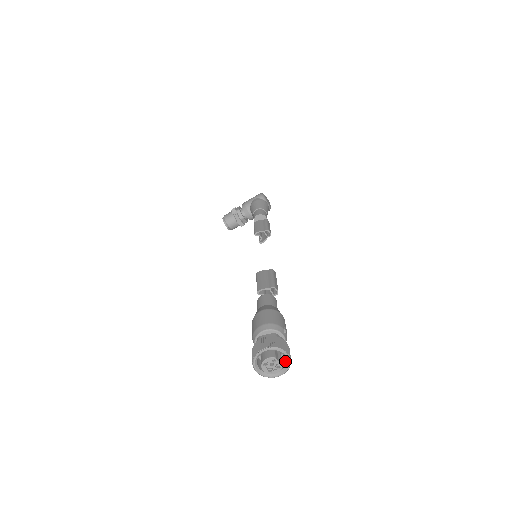
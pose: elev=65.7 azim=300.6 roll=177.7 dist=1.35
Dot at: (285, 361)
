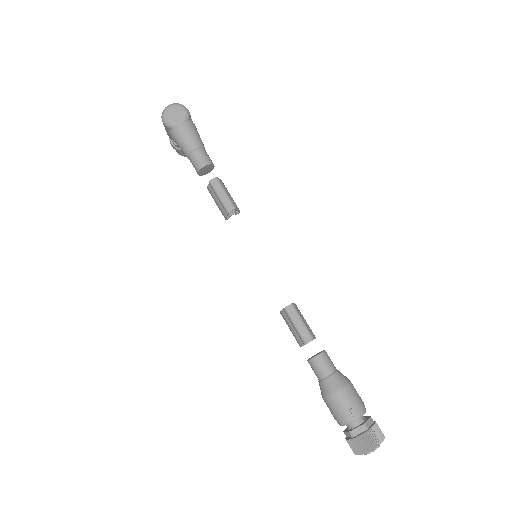
Dot at: (376, 437)
